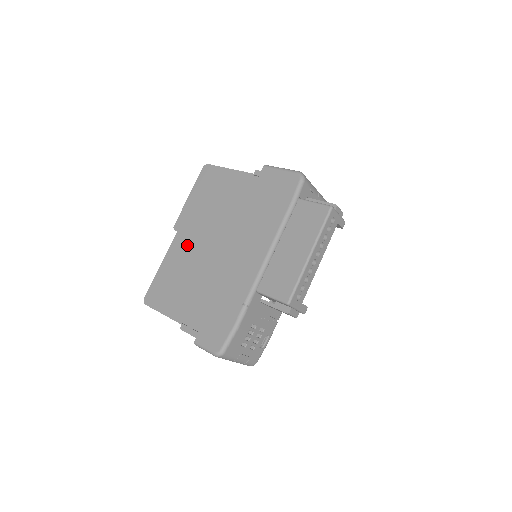
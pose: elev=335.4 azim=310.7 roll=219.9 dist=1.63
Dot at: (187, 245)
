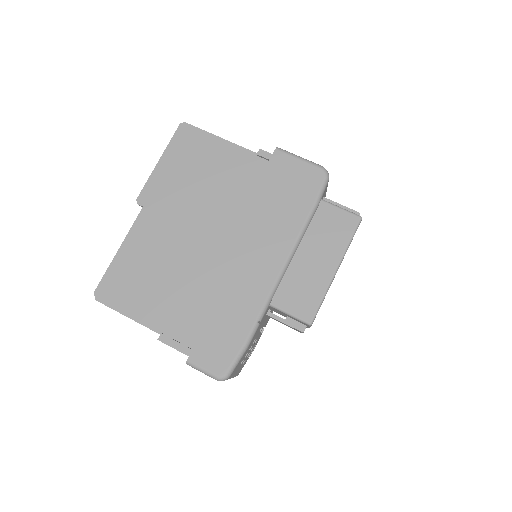
Dot at: (160, 229)
